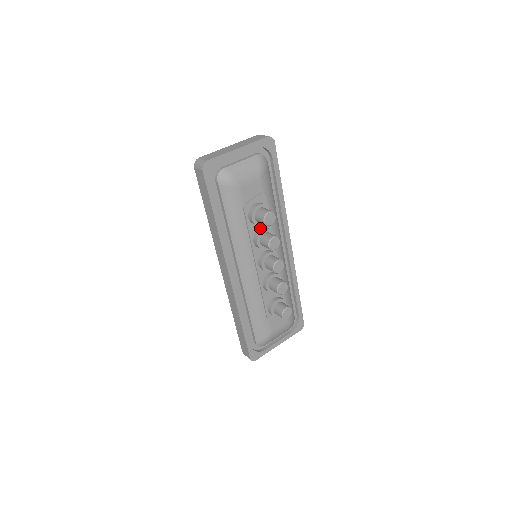
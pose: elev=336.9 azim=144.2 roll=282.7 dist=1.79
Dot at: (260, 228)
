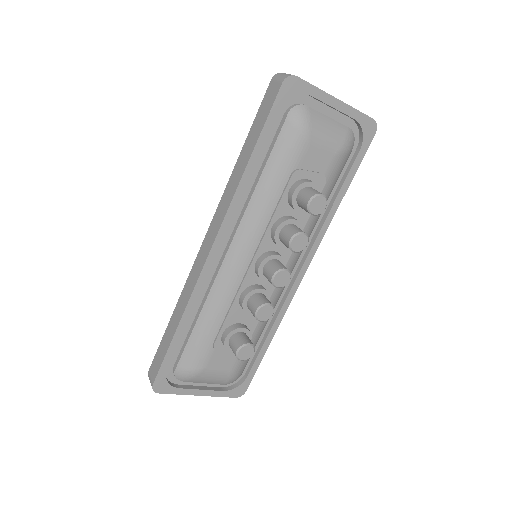
Dot at: (292, 216)
